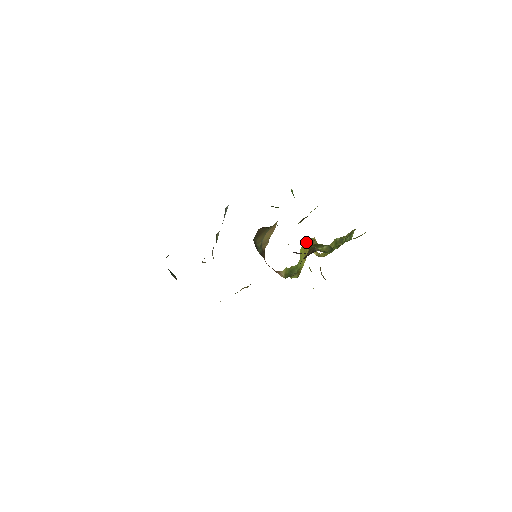
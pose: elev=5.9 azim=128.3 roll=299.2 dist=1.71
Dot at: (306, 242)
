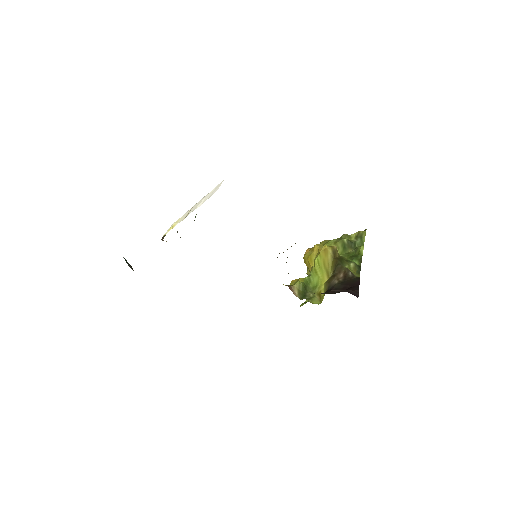
Dot at: (327, 252)
